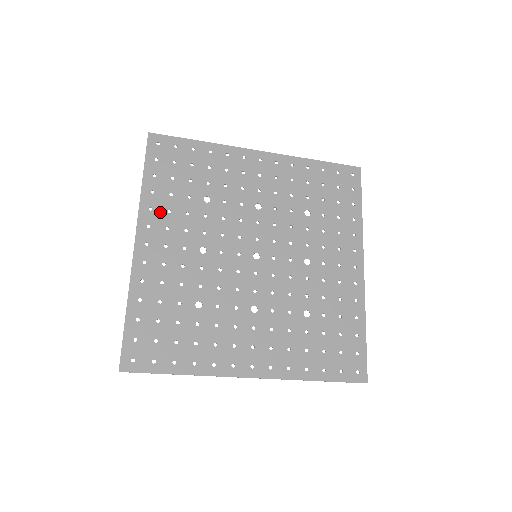
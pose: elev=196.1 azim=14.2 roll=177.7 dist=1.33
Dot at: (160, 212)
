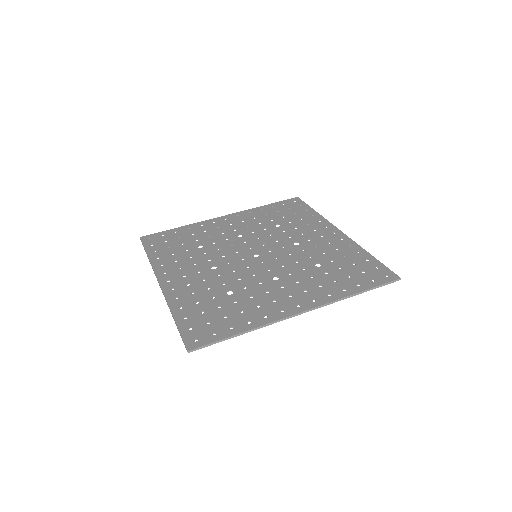
Dot at: (170, 264)
